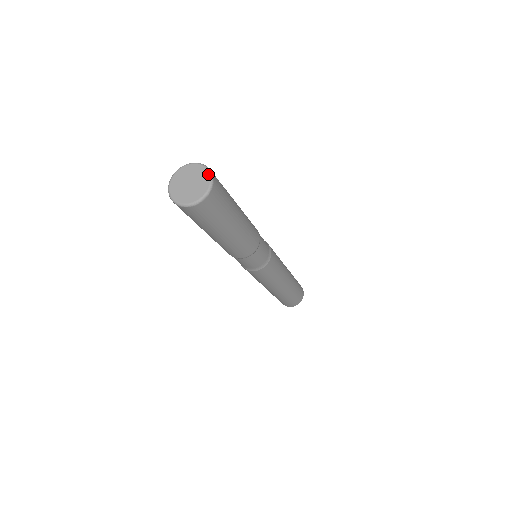
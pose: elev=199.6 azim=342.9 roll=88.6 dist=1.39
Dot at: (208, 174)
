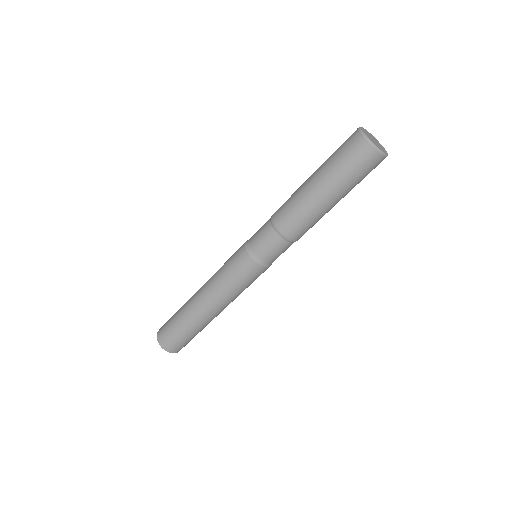
Dot at: occluded
